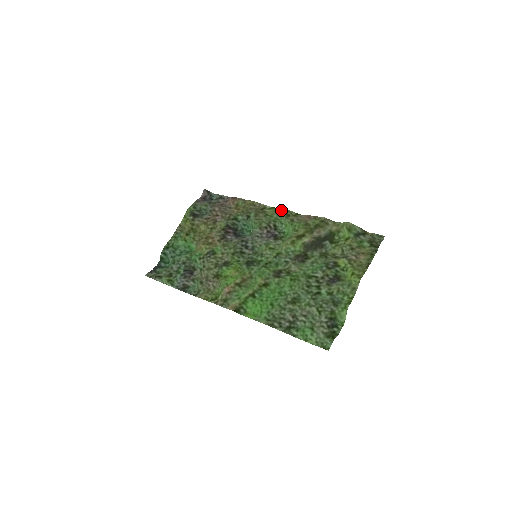
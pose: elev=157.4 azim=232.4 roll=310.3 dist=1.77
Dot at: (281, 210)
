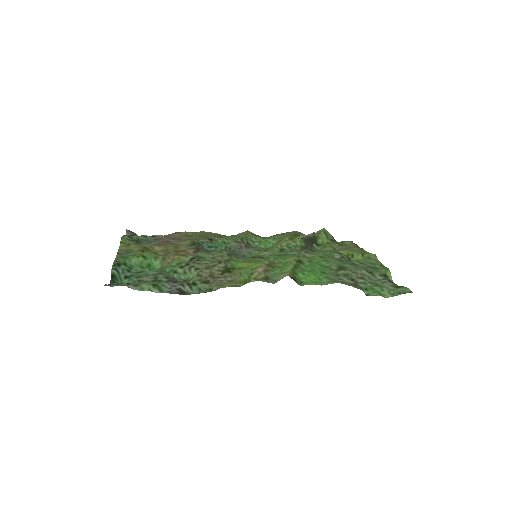
Dot at: (246, 231)
